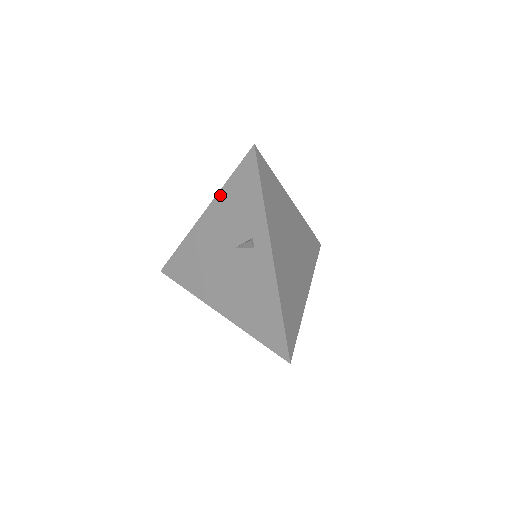
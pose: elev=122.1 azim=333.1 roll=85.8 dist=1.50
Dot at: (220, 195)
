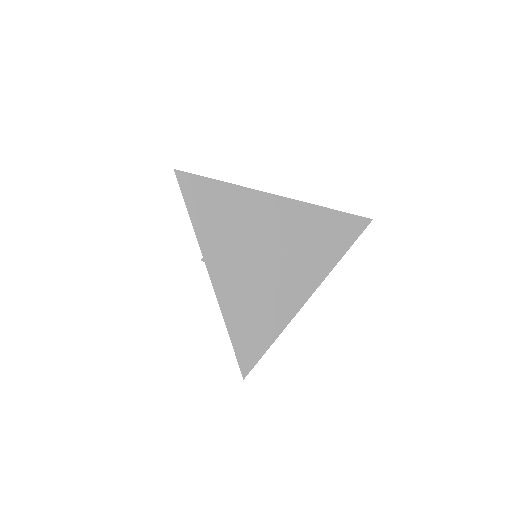
Dot at: occluded
